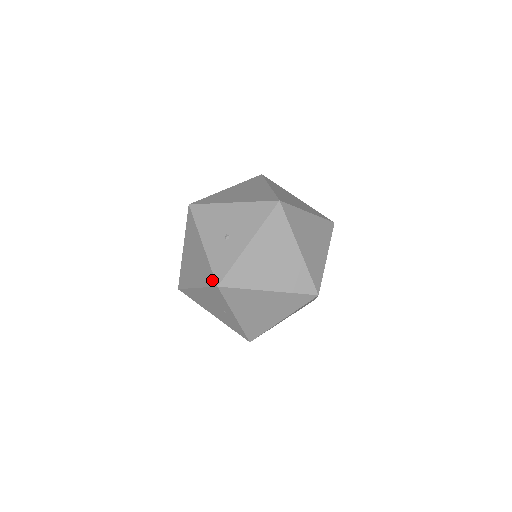
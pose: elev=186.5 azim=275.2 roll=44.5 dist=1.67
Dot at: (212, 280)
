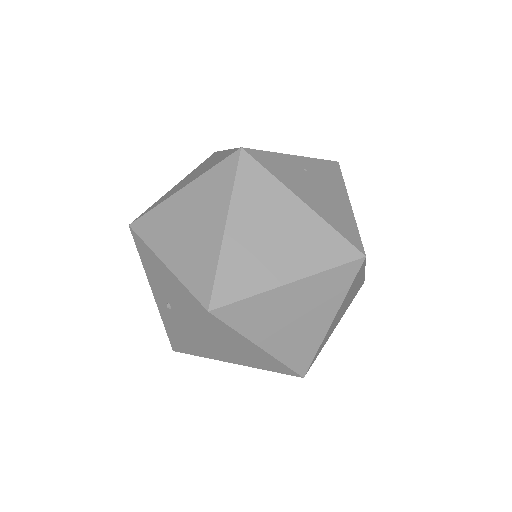
Dot at: occluded
